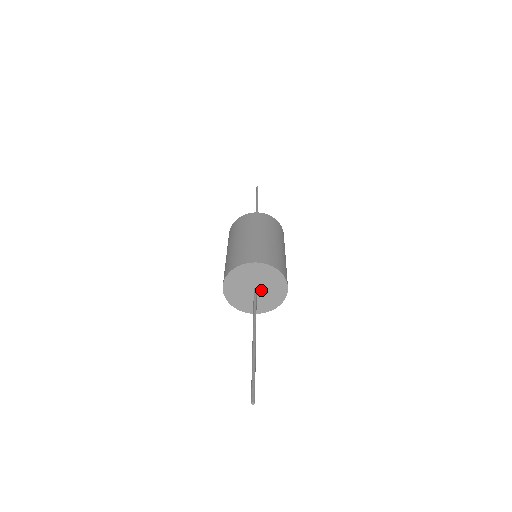
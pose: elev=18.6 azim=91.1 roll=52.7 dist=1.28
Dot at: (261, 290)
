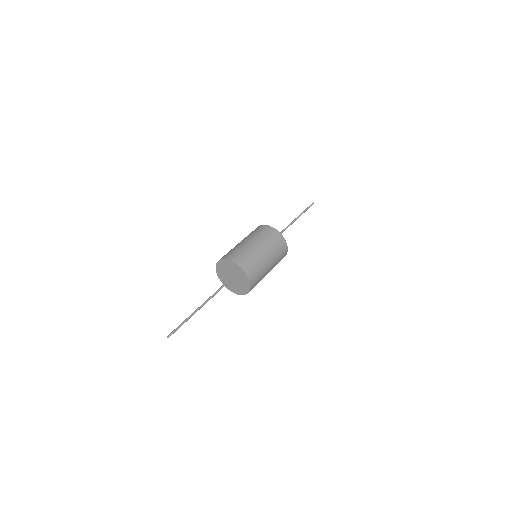
Dot at: (236, 278)
